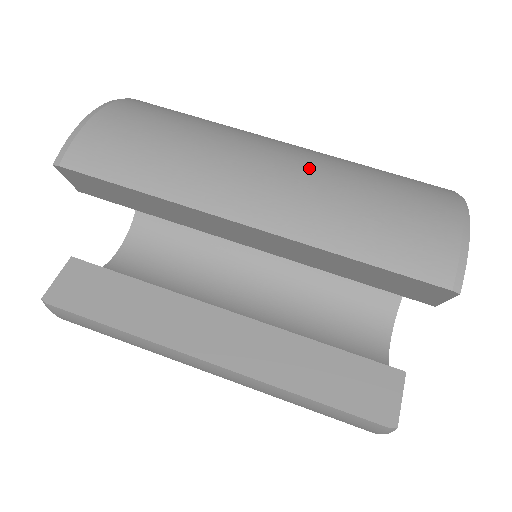
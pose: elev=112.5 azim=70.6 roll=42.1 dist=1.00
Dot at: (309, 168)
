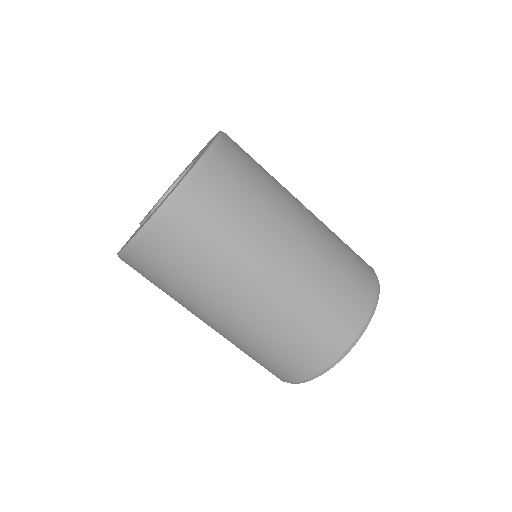
Dot at: (243, 330)
